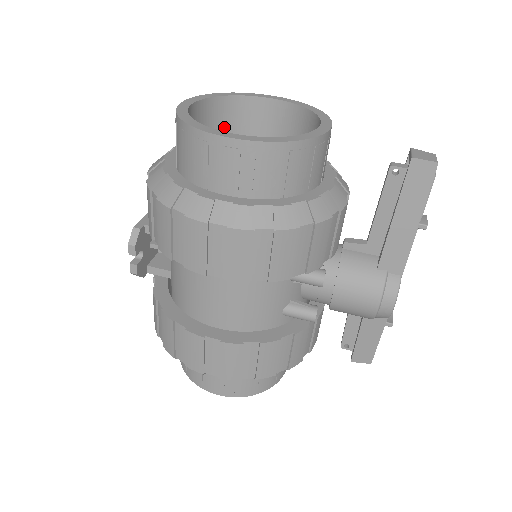
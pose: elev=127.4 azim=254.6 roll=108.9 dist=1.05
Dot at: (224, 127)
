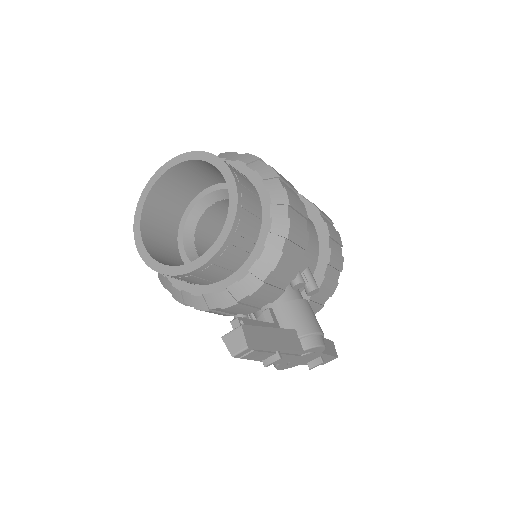
Dot at: (217, 171)
